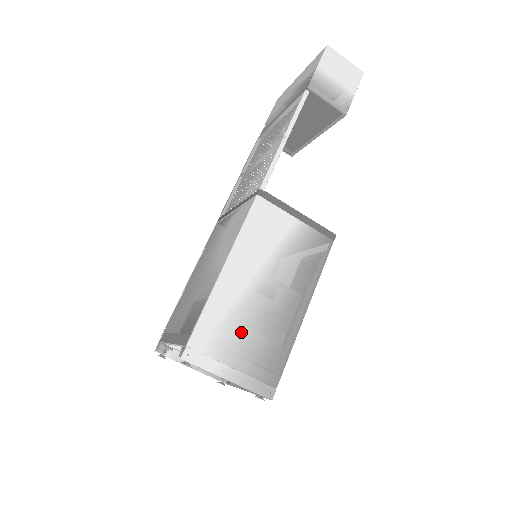
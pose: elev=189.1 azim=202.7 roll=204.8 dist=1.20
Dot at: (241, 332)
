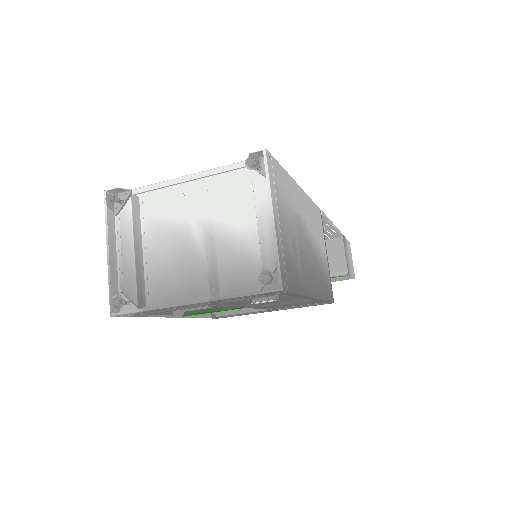
Dot at: (291, 222)
